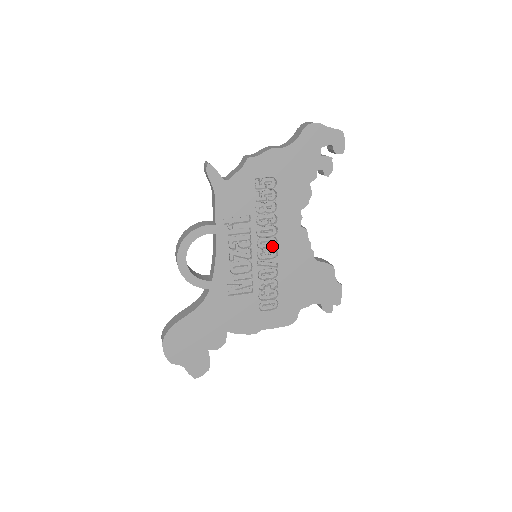
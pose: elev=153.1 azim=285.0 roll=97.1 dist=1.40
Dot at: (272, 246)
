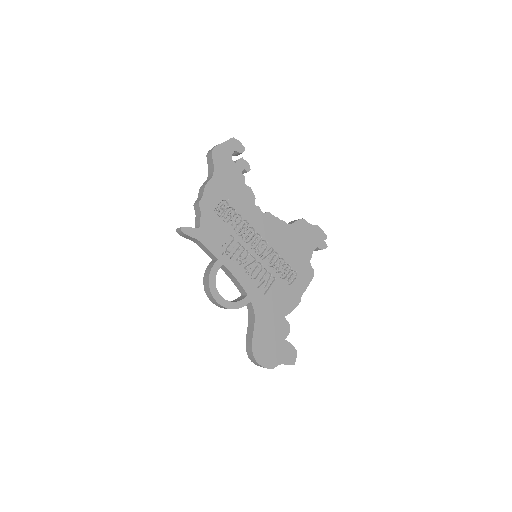
Dot at: (259, 241)
